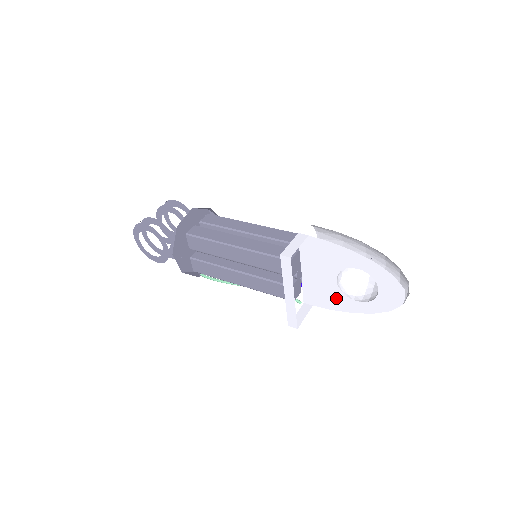
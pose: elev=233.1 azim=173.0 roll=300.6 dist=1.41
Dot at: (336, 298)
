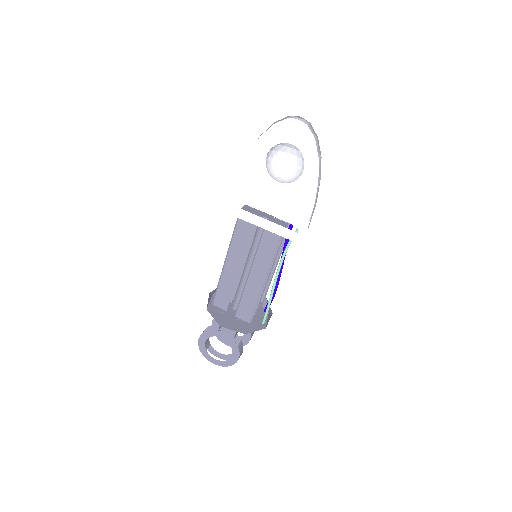
Dot at: (300, 192)
